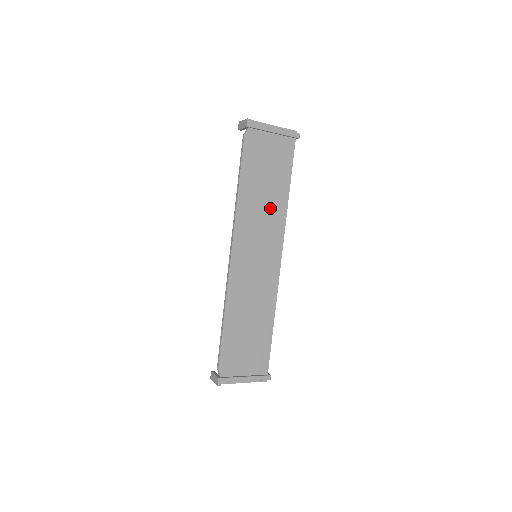
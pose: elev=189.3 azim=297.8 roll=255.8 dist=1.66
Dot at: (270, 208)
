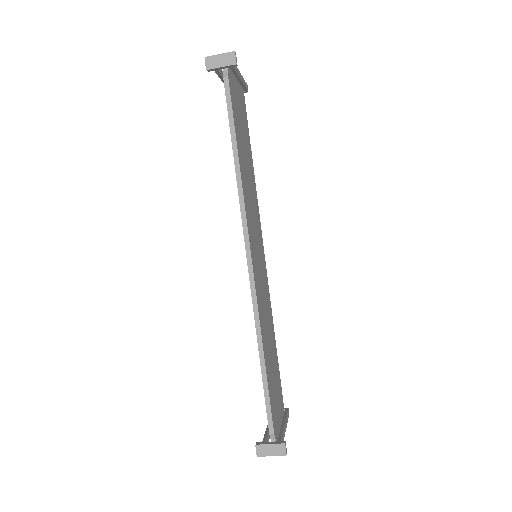
Dot at: (251, 186)
